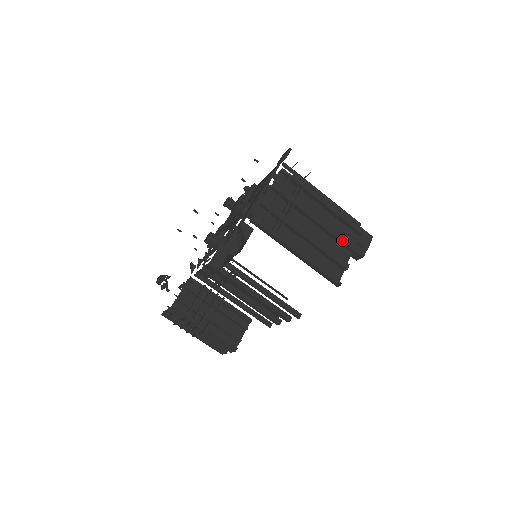
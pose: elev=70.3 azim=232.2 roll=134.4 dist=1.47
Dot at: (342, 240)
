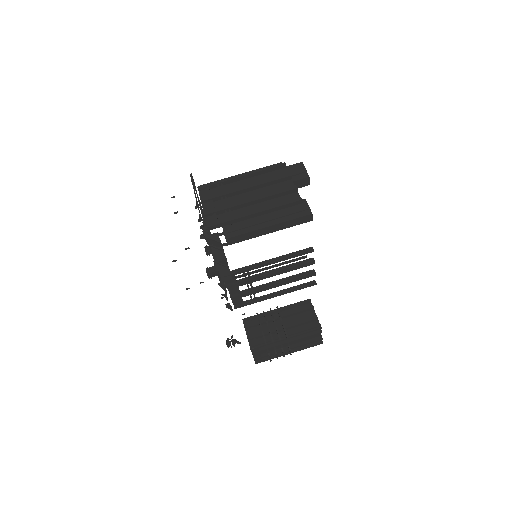
Dot at: (276, 179)
